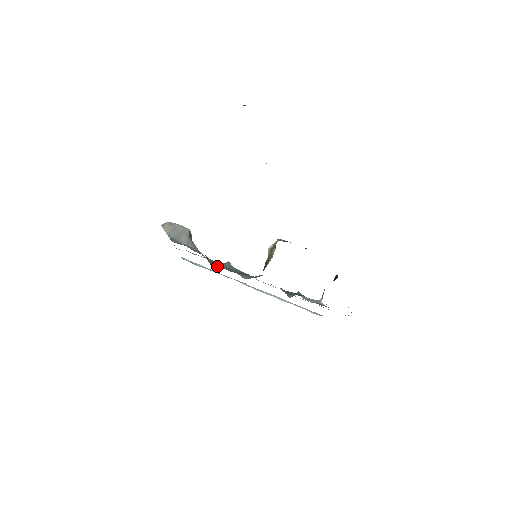
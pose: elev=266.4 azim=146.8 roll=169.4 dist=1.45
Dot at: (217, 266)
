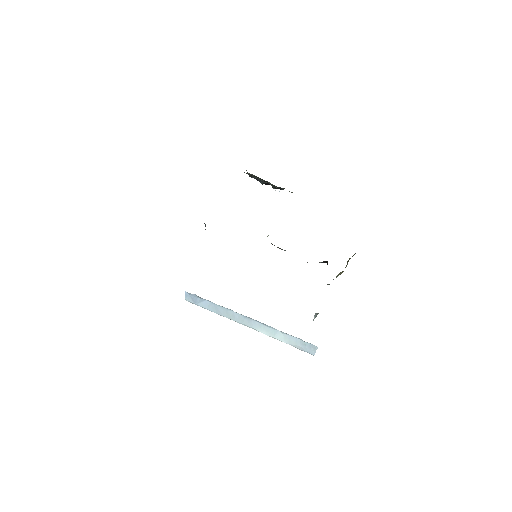
Dot at: occluded
